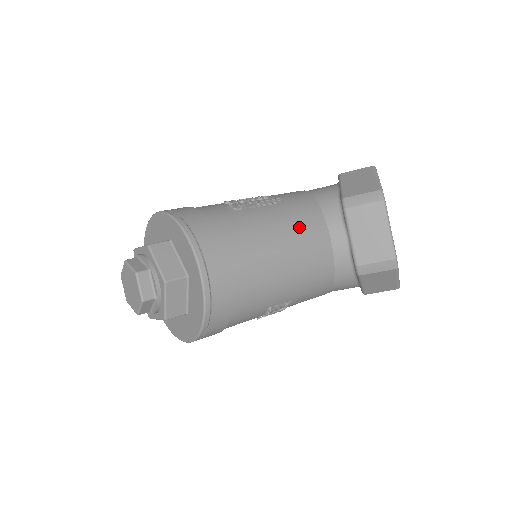
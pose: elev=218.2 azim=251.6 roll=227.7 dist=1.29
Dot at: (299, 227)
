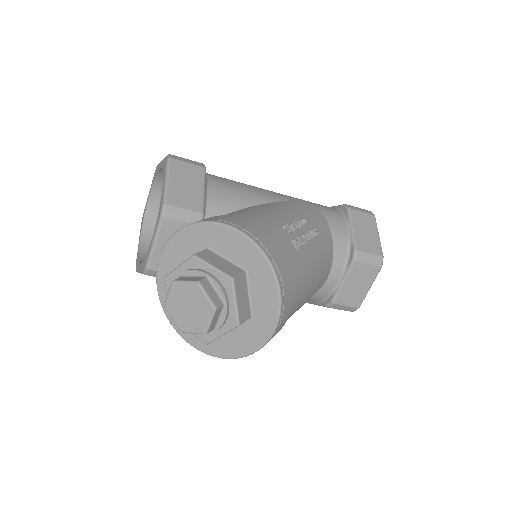
Dot at: (323, 269)
